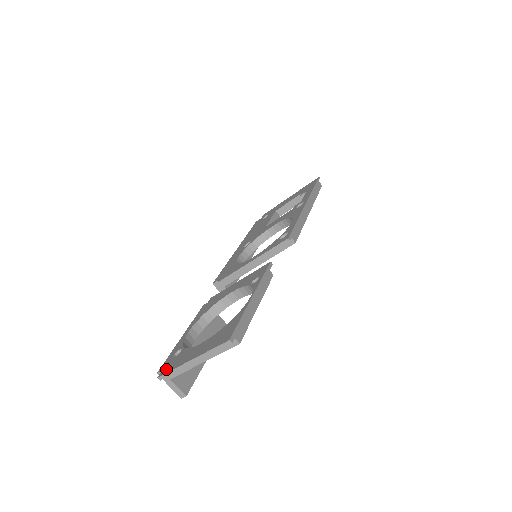
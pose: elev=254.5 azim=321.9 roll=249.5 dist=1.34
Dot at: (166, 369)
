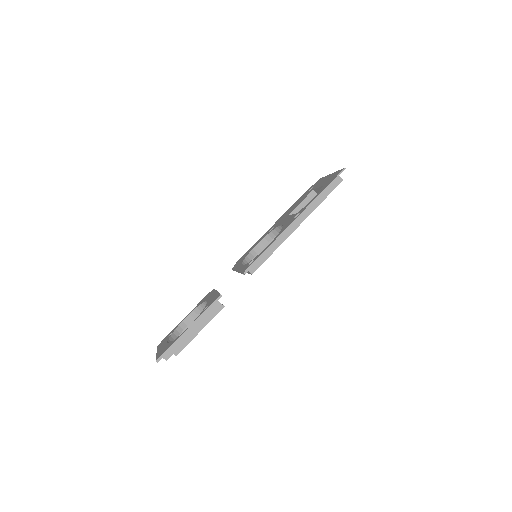
Dot at: (160, 345)
